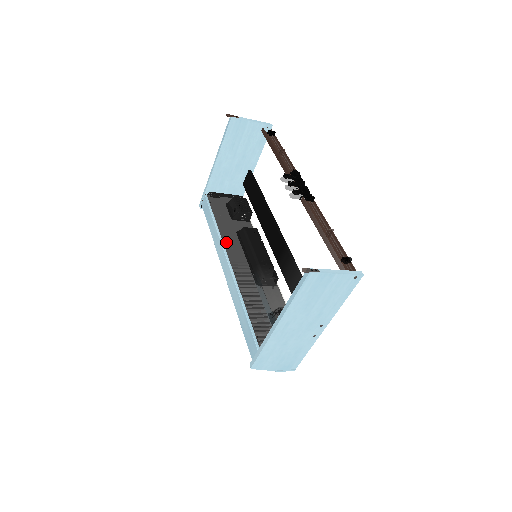
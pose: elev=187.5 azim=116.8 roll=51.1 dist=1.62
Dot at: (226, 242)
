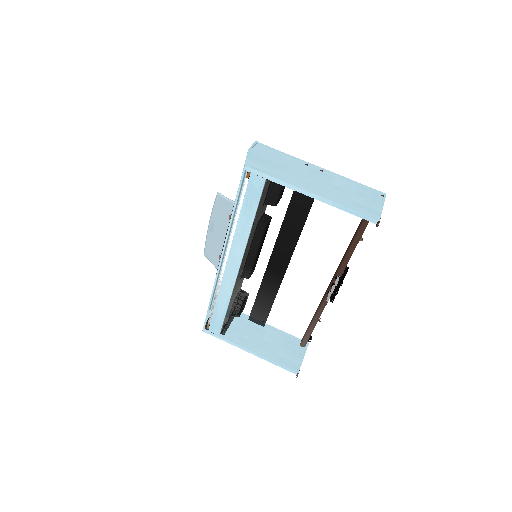
Dot at: occluded
